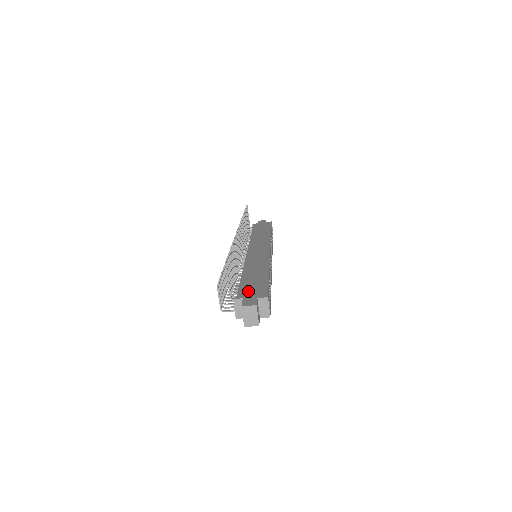
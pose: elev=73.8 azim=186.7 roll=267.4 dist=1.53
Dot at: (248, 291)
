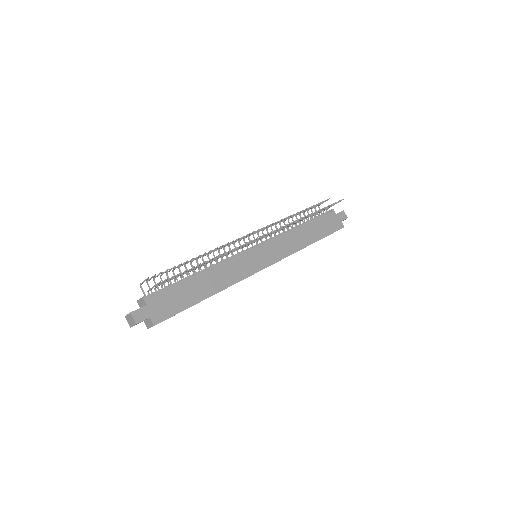
Dot at: (162, 301)
